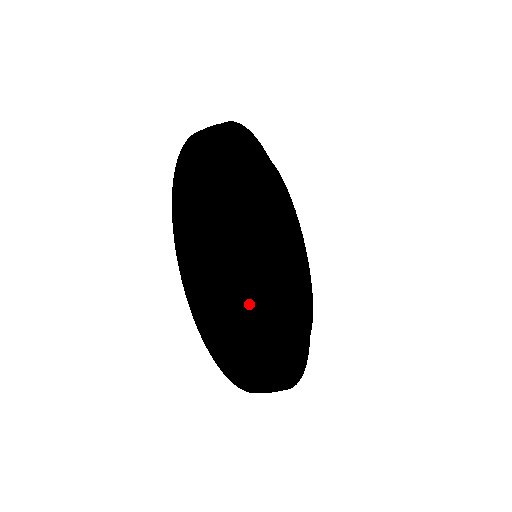
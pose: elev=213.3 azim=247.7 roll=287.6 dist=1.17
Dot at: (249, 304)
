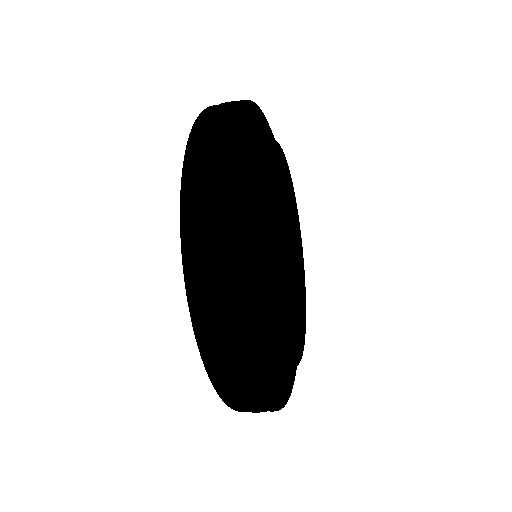
Dot at: (278, 379)
